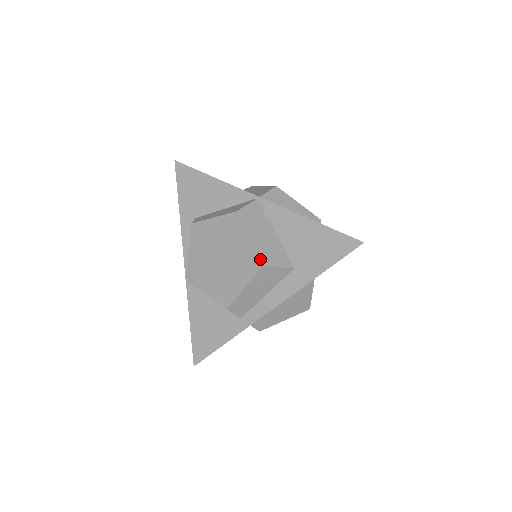
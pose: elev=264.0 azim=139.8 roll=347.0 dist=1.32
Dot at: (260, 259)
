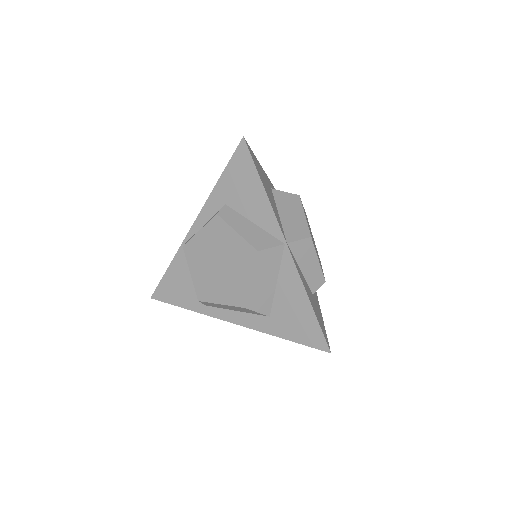
Dot at: (247, 301)
